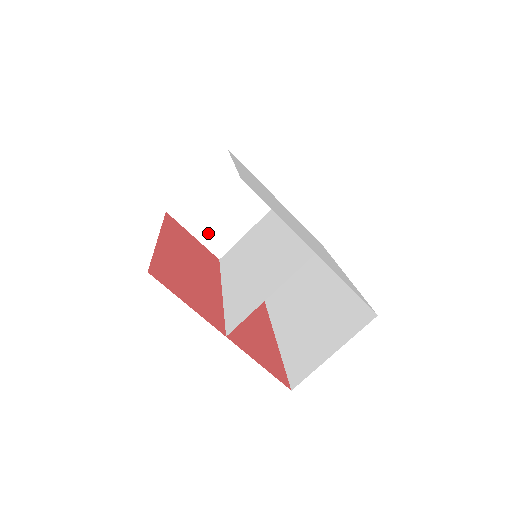
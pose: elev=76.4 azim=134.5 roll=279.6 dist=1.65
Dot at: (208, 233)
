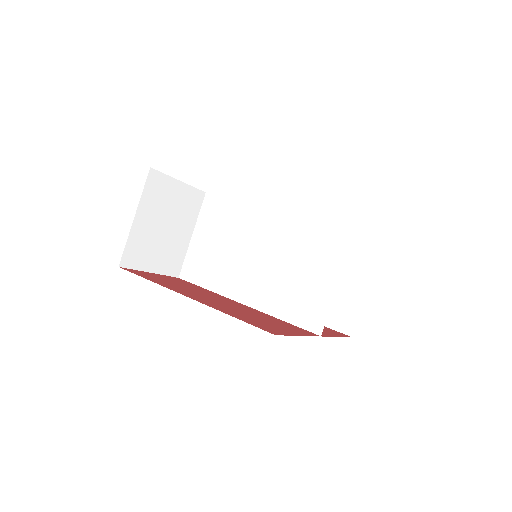
Dot at: (162, 261)
